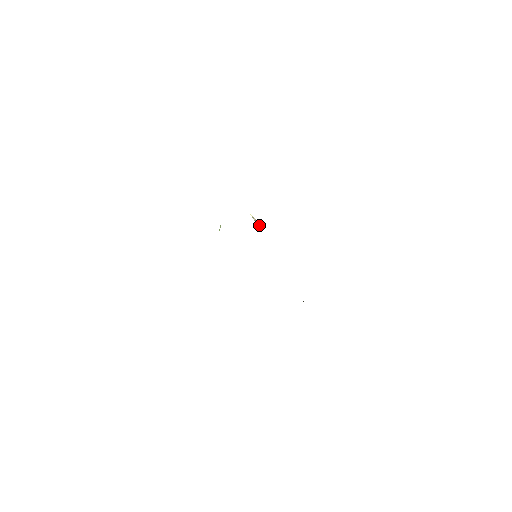
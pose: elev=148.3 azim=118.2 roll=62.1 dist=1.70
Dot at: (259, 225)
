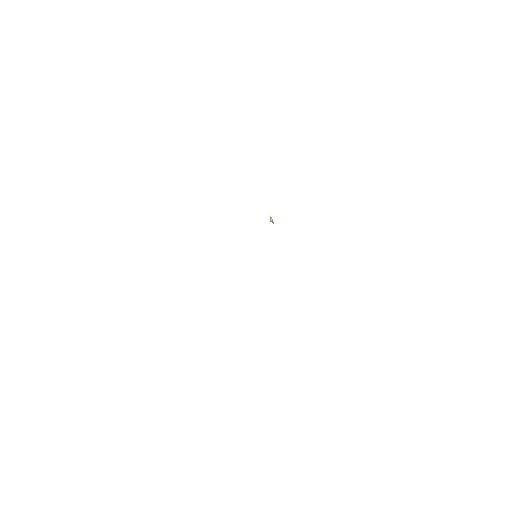
Dot at: occluded
